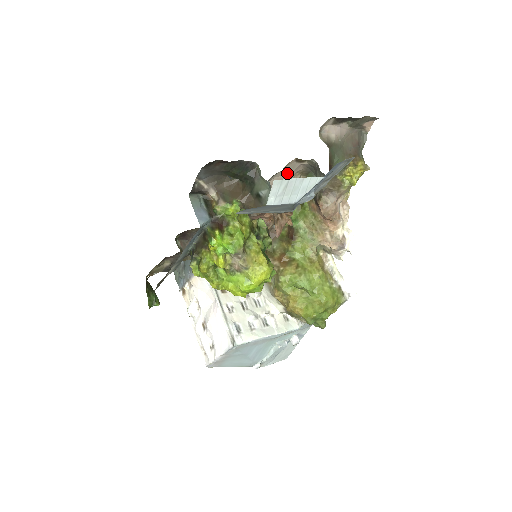
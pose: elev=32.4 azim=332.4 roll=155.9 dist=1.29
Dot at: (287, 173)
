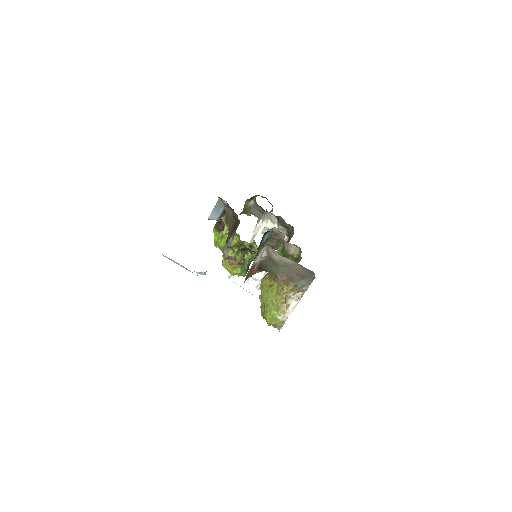
Dot at: occluded
